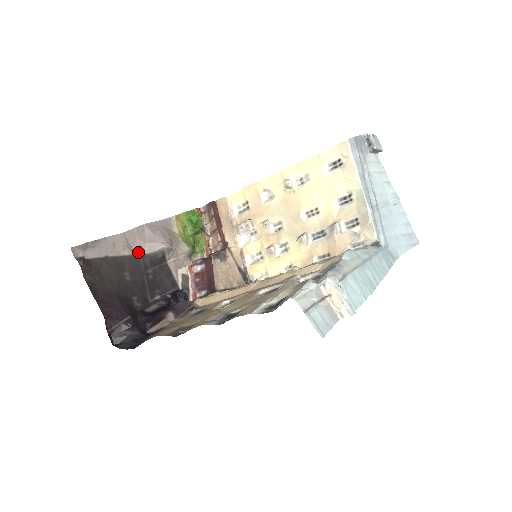
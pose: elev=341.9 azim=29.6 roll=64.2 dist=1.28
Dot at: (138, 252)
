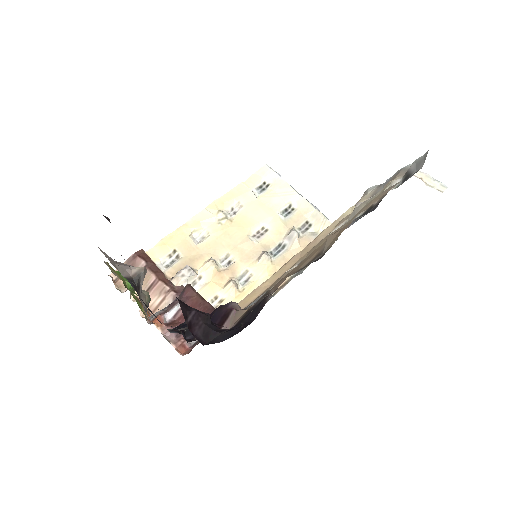
Dot at: occluded
